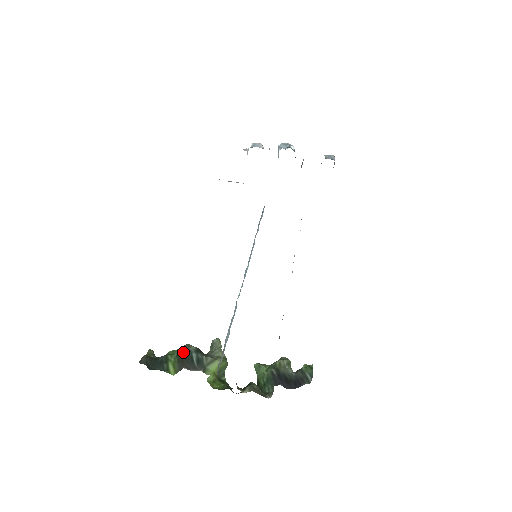
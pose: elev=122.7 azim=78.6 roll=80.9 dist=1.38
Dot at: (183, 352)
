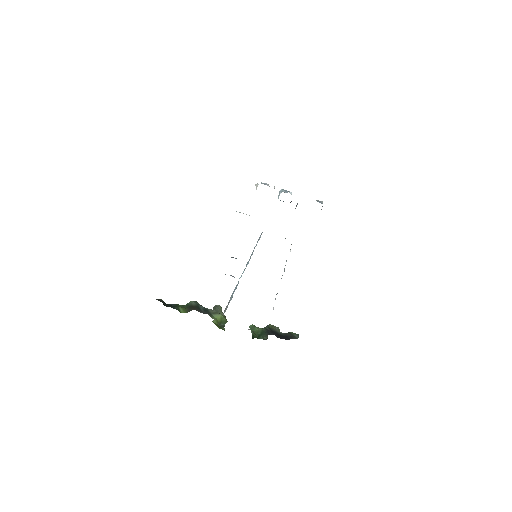
Dot at: (192, 303)
